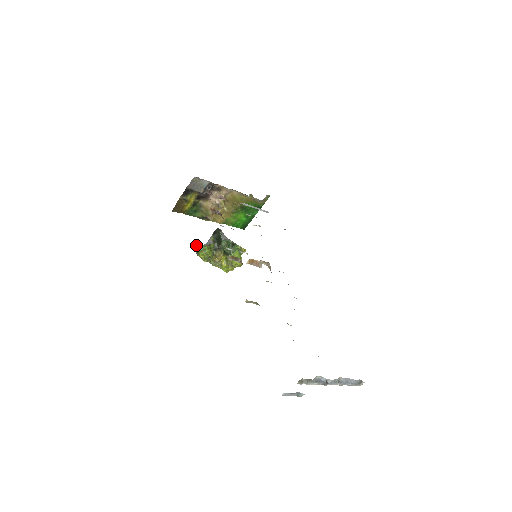
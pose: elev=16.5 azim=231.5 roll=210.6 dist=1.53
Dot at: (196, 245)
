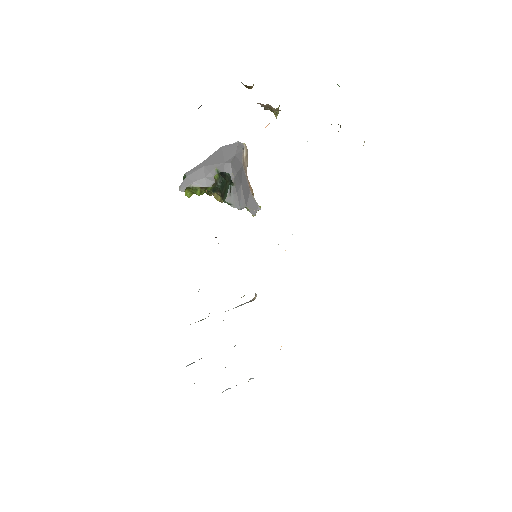
Dot at: occluded
